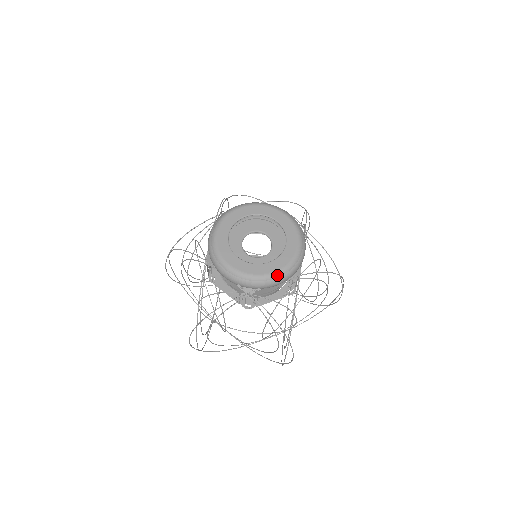
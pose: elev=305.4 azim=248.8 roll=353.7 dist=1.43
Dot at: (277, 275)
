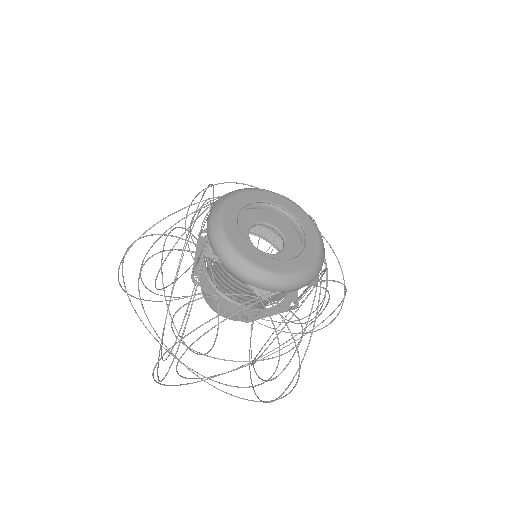
Dot at: (302, 276)
